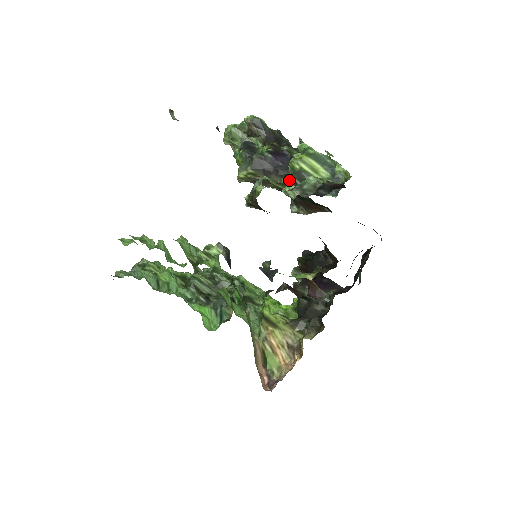
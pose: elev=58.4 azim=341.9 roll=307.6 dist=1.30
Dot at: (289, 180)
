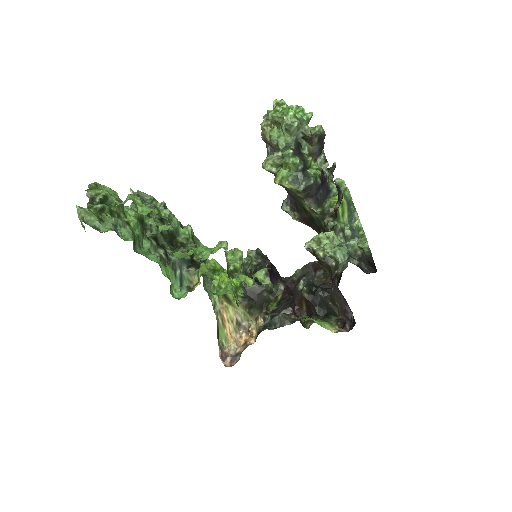
Dot at: (323, 213)
